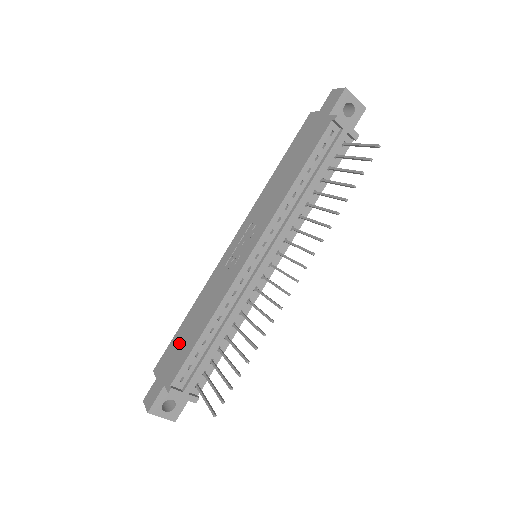
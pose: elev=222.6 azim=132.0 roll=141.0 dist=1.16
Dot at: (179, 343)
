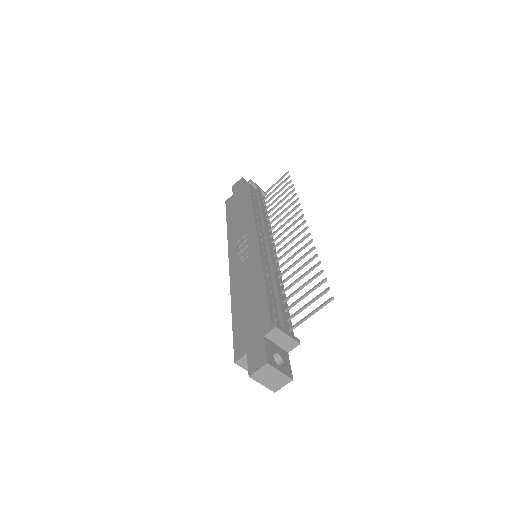
Dot at: (246, 318)
